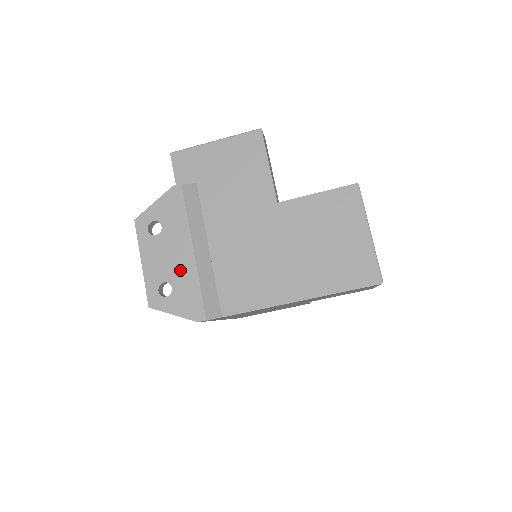
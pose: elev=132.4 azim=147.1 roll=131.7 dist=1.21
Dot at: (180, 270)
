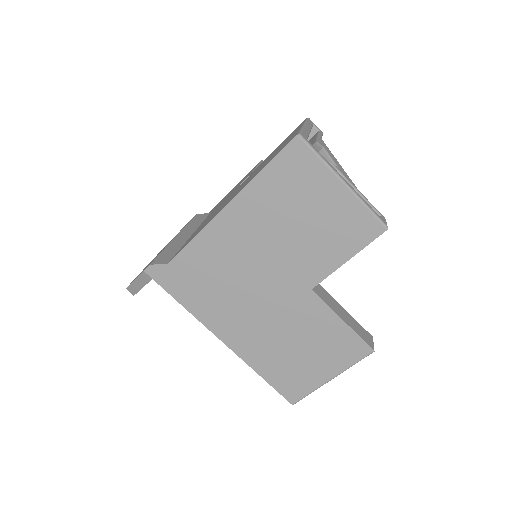
Dot at: occluded
